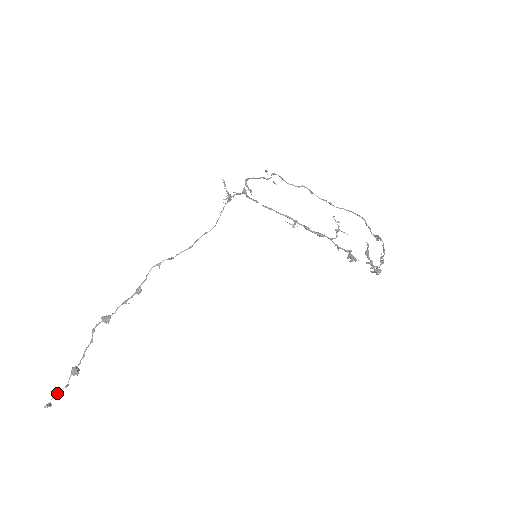
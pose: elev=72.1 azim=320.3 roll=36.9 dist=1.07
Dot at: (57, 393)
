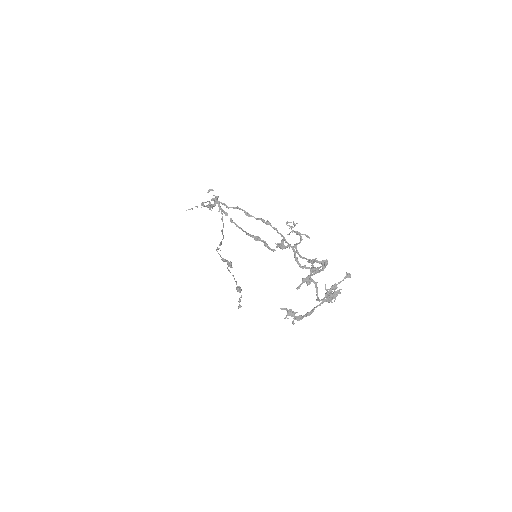
Dot at: (240, 299)
